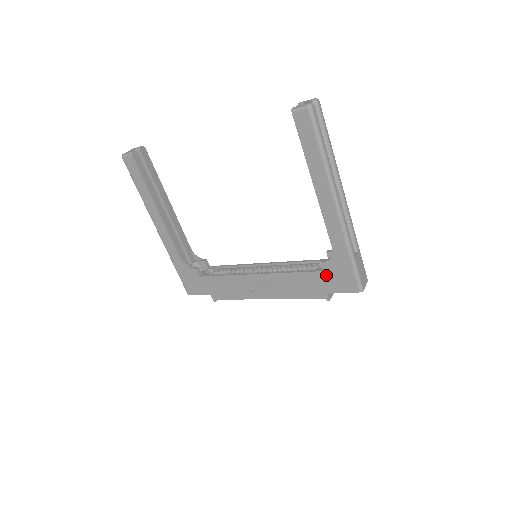
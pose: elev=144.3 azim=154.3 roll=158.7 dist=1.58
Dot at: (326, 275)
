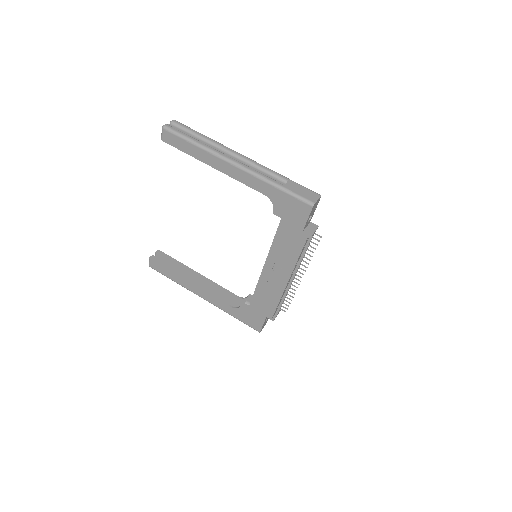
Dot at: (286, 219)
